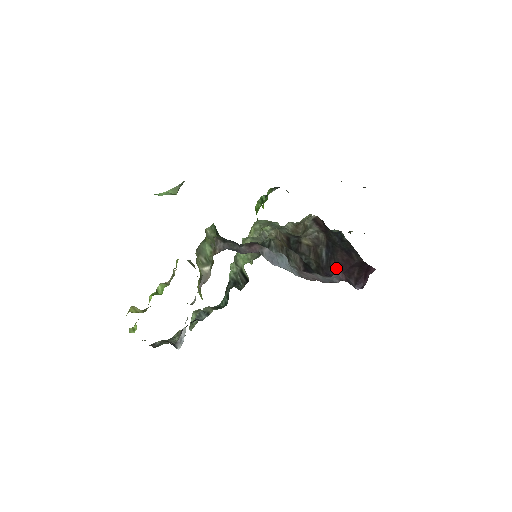
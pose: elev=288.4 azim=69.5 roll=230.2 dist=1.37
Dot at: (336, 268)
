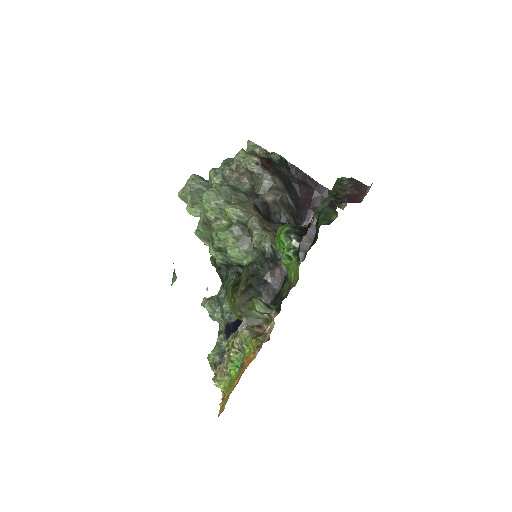
Dot at: (304, 206)
